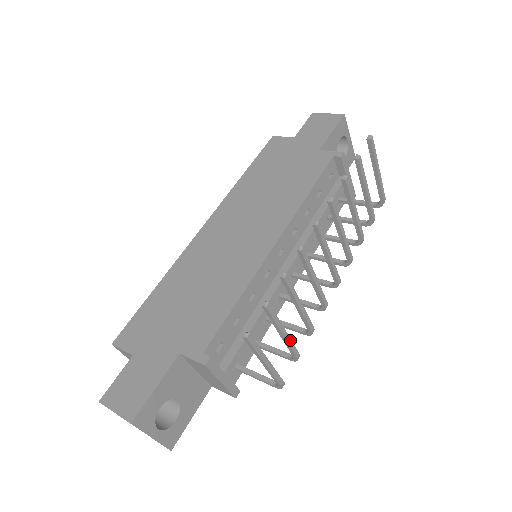
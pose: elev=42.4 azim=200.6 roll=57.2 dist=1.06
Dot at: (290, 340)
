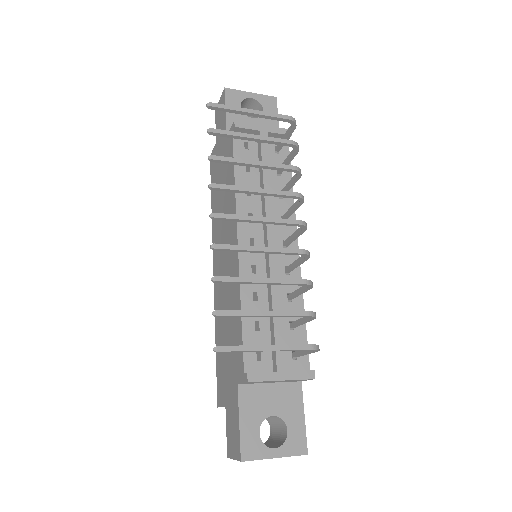
Dot at: (280, 312)
